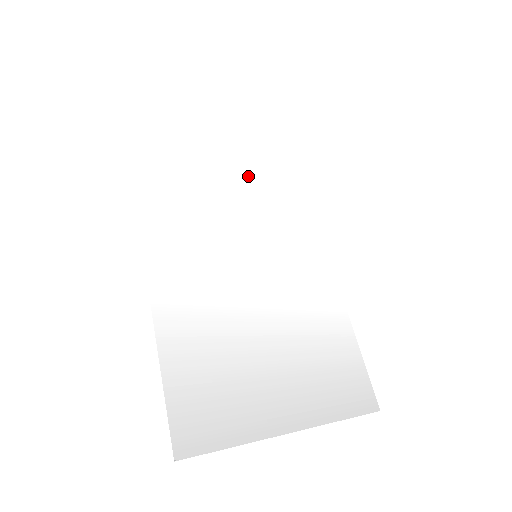
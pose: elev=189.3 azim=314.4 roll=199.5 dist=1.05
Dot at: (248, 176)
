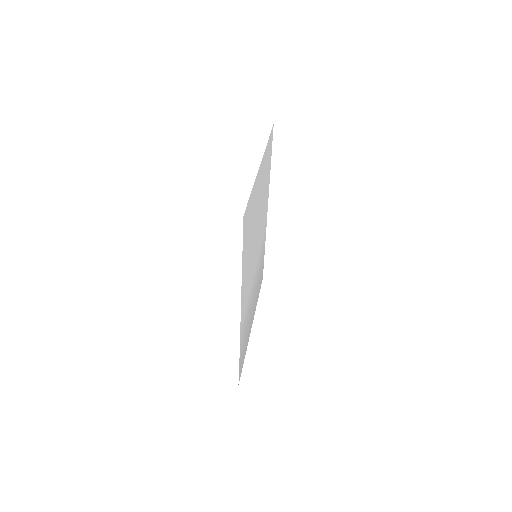
Dot at: (261, 194)
